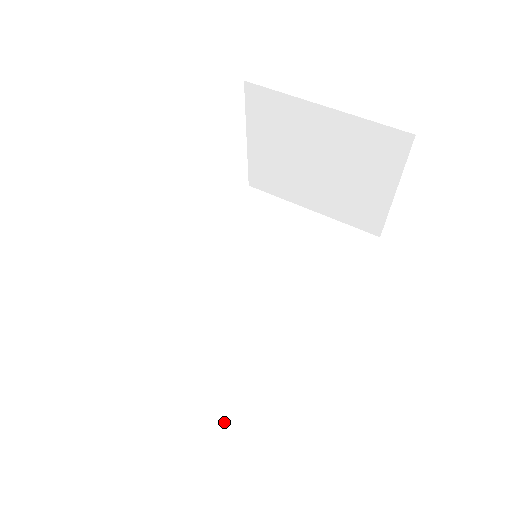
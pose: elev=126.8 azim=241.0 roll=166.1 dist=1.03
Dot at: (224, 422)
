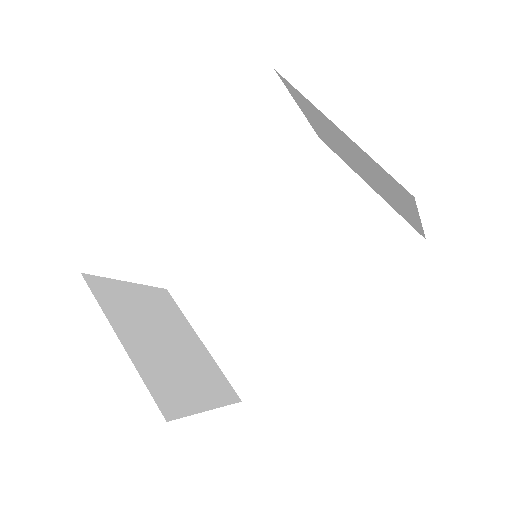
Dot at: (223, 361)
